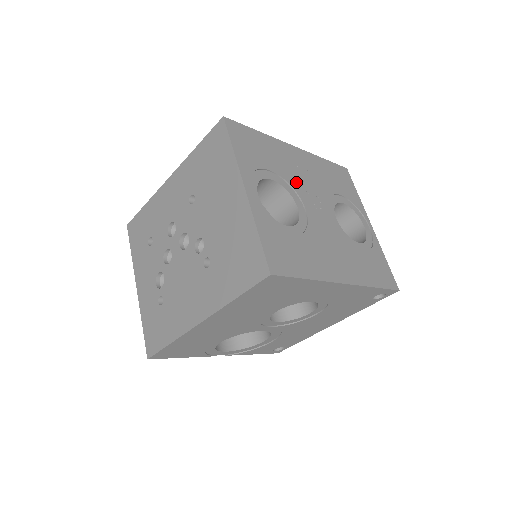
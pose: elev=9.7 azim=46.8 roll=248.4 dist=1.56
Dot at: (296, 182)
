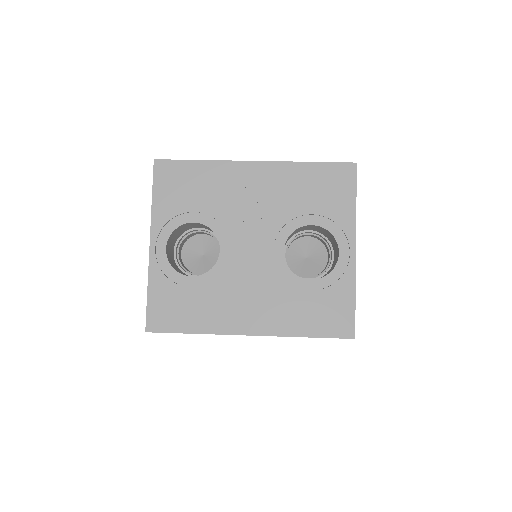
Dot at: (232, 216)
